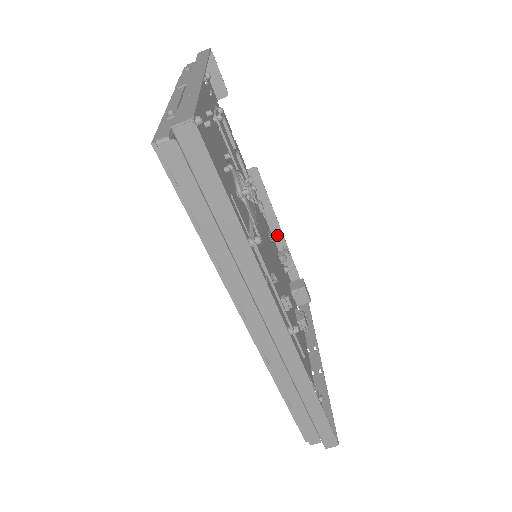
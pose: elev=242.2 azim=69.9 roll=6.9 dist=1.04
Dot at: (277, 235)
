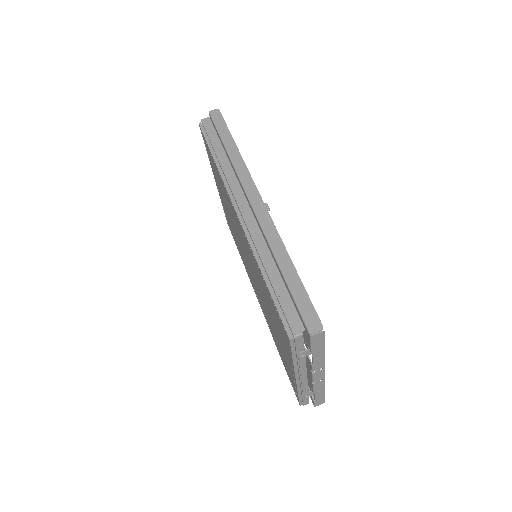
Dot at: occluded
